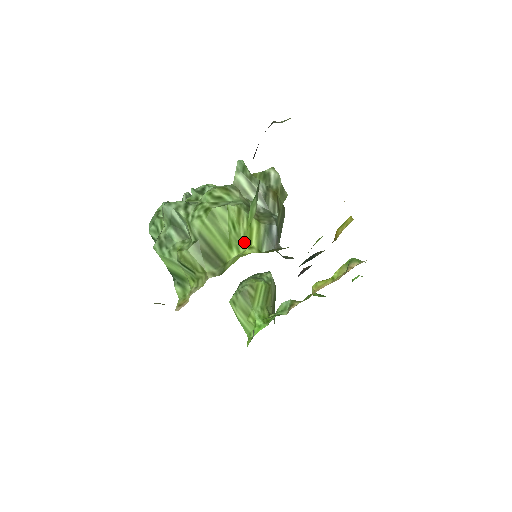
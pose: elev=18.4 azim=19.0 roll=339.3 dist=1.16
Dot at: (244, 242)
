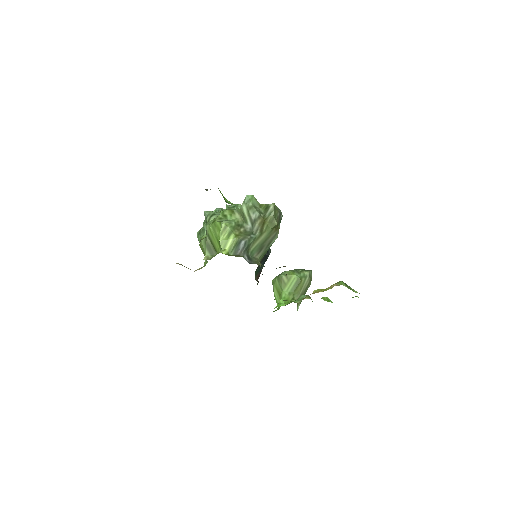
Dot at: (221, 246)
